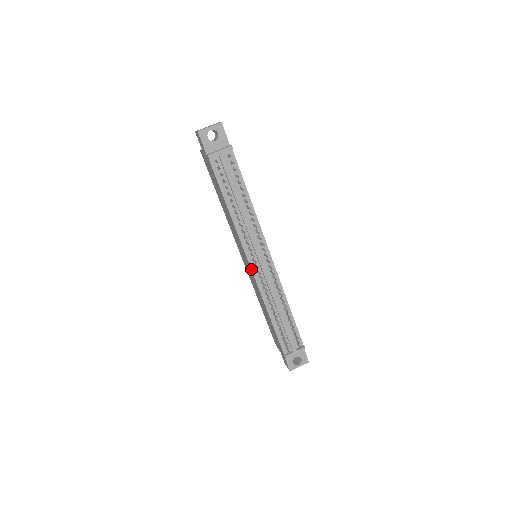
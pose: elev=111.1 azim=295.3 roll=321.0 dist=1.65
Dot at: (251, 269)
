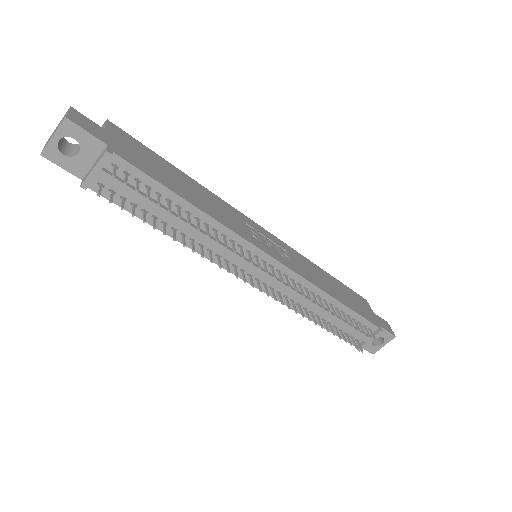
Dot at: occluded
